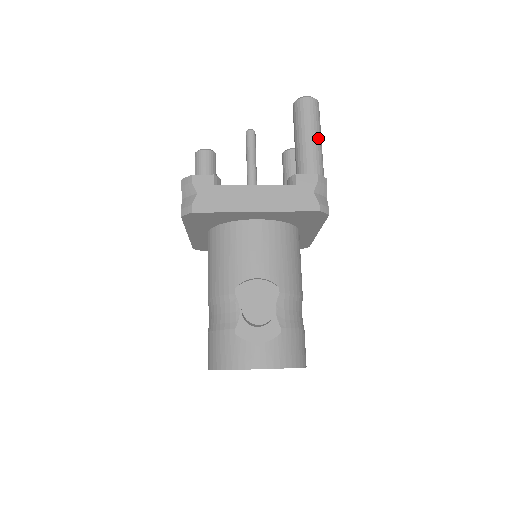
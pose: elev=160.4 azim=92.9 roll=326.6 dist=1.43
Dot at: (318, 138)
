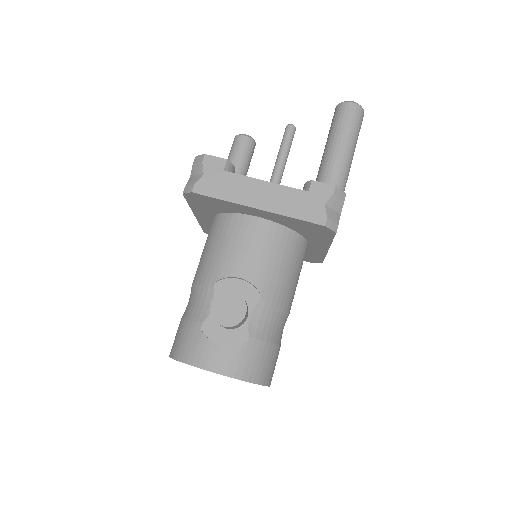
Dot at: (350, 148)
